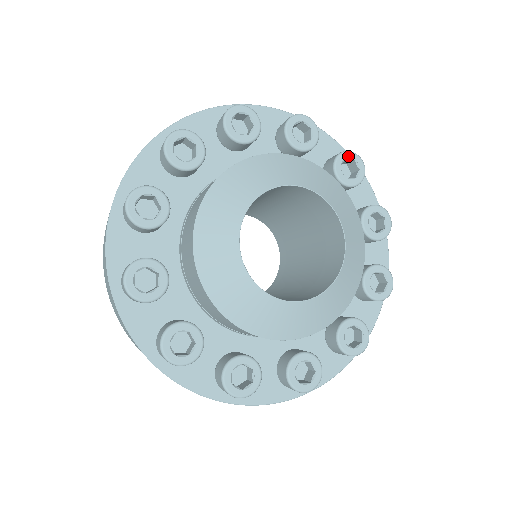
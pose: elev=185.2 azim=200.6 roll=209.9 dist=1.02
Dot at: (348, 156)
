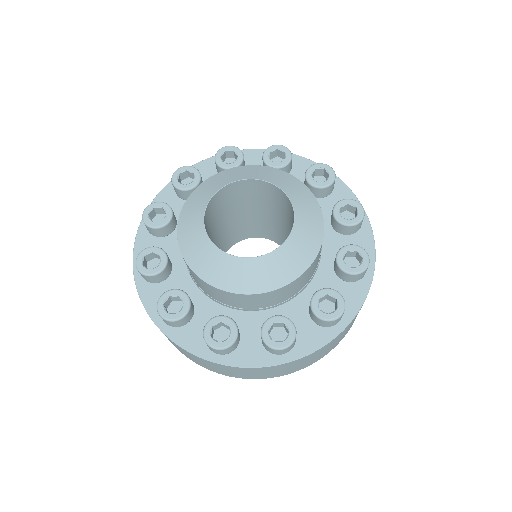
Dot at: (270, 150)
